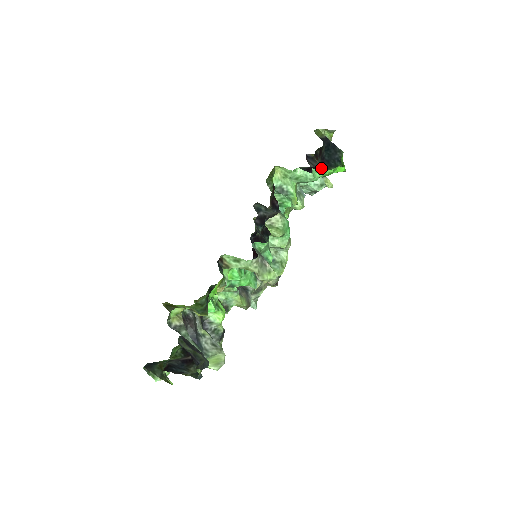
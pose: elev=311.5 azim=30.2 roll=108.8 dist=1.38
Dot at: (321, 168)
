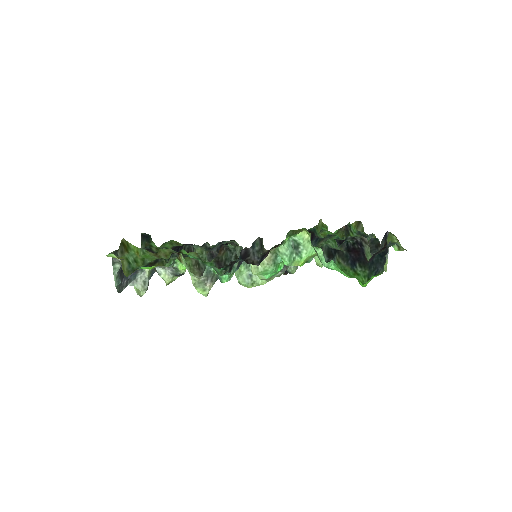
Dot at: (362, 260)
